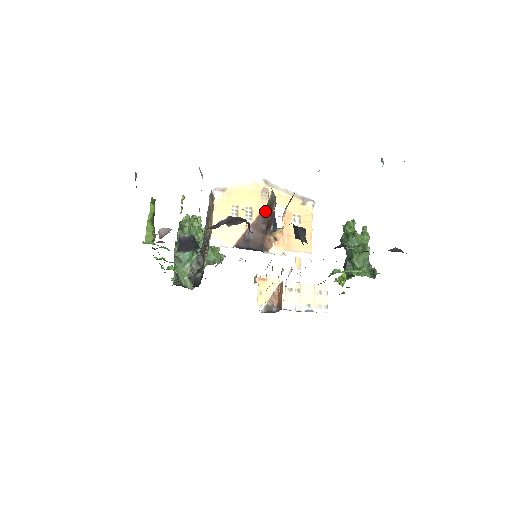
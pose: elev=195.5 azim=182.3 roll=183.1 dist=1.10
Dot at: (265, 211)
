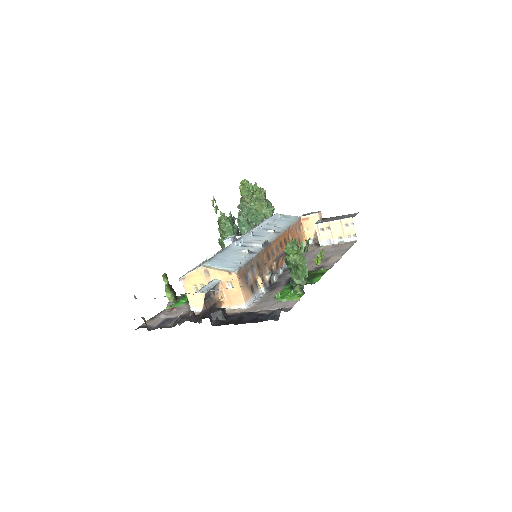
Dot at: occluded
